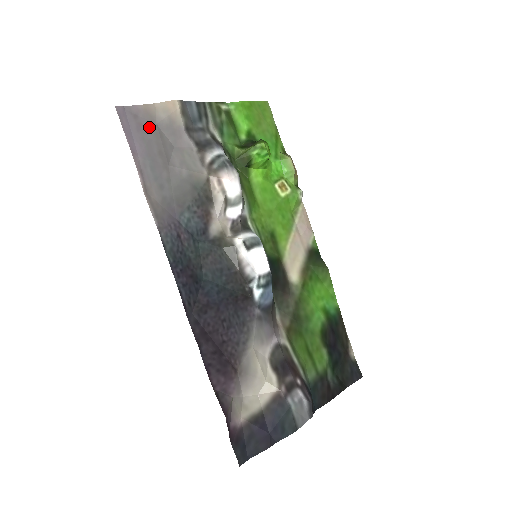
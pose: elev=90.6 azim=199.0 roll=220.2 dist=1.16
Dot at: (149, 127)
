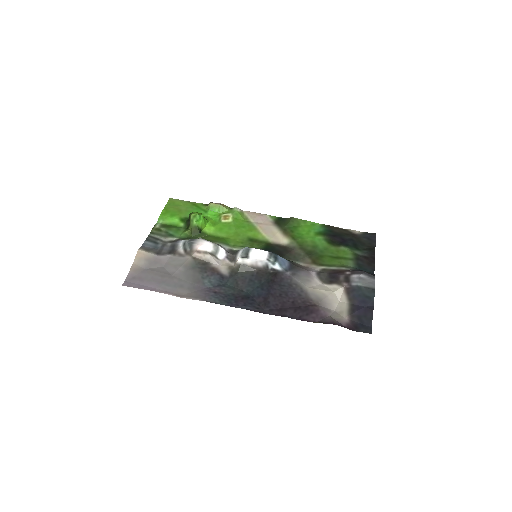
Dot at: (144, 274)
